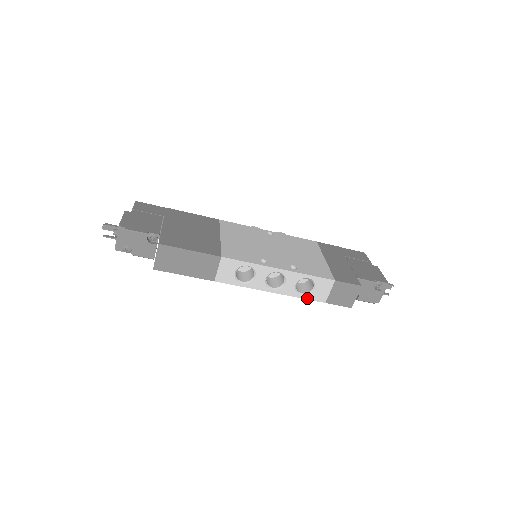
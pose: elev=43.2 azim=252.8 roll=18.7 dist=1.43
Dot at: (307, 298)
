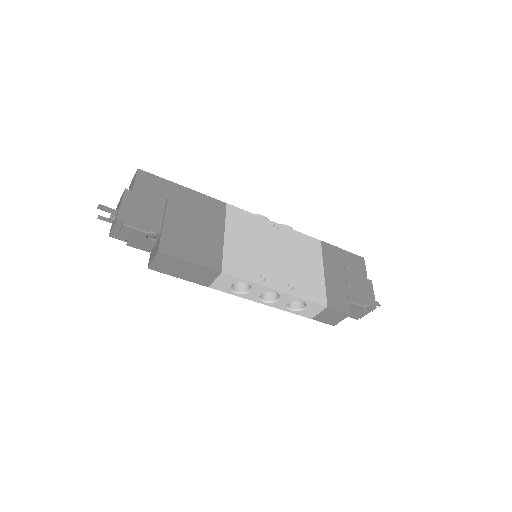
Dot at: (295, 313)
